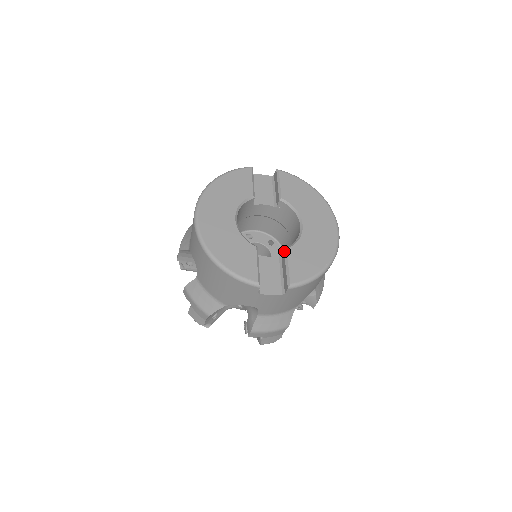
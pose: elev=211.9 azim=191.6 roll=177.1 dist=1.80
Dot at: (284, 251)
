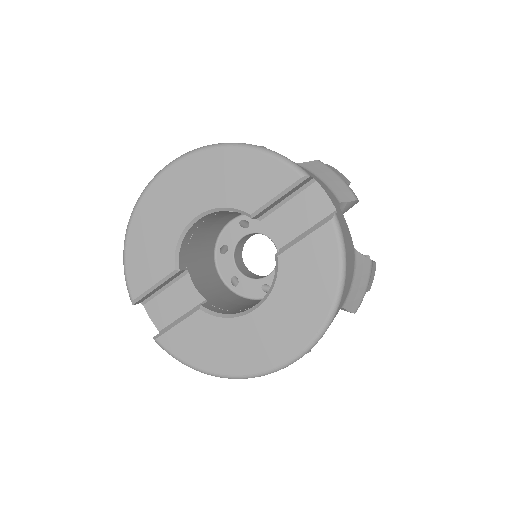
Dot at: (197, 307)
